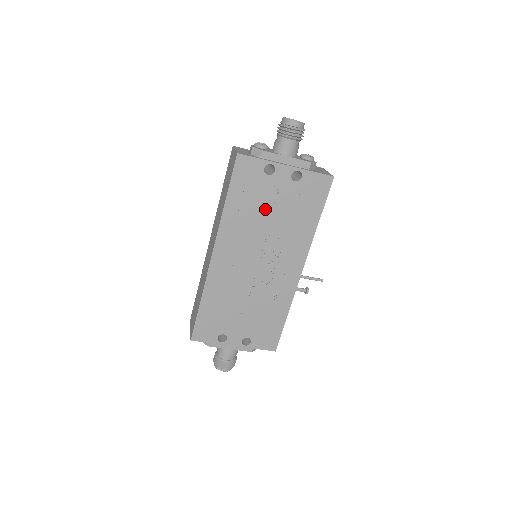
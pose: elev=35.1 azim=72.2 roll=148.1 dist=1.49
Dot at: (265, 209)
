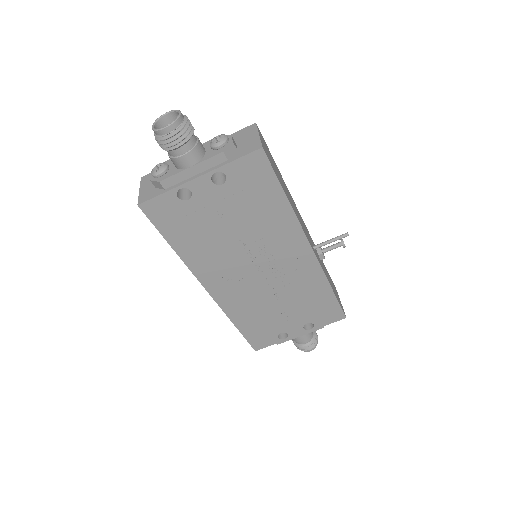
Dot at: (217, 228)
